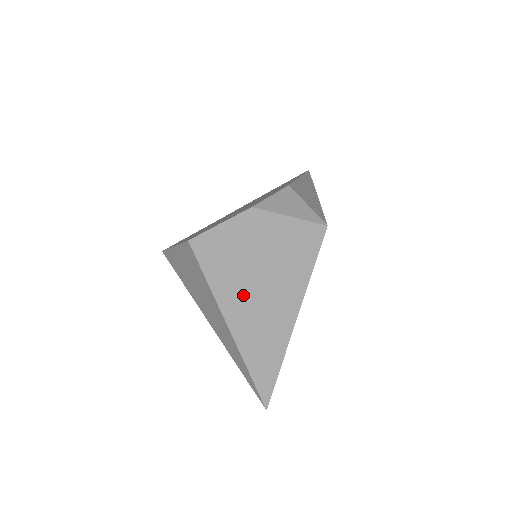
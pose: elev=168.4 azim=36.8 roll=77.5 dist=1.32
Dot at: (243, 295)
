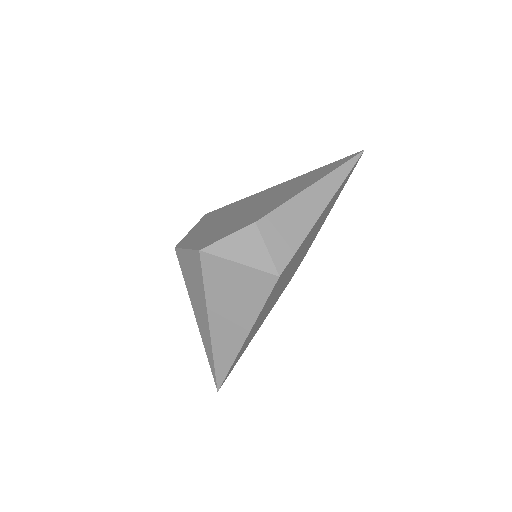
Dot at: (201, 311)
